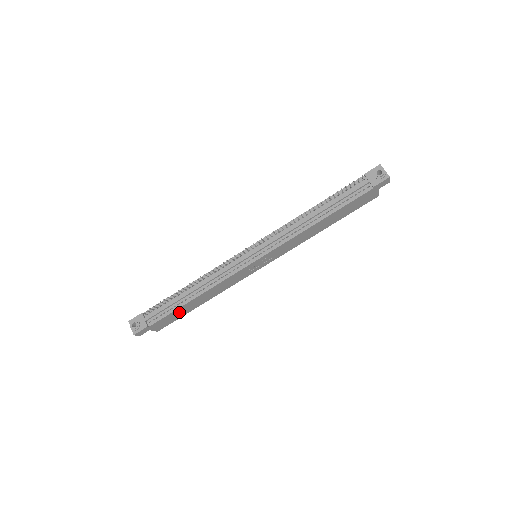
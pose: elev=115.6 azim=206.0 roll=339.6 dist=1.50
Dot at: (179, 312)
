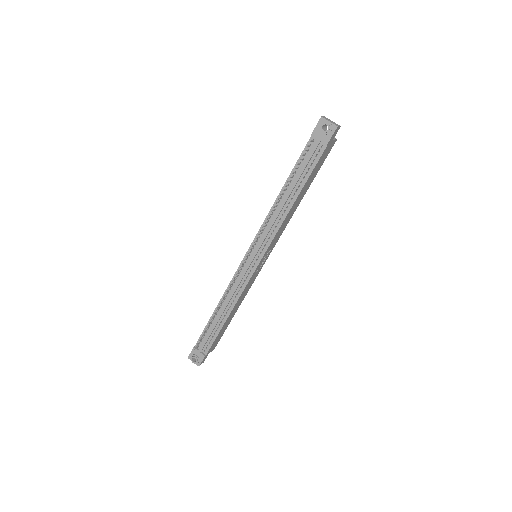
Dot at: (222, 330)
